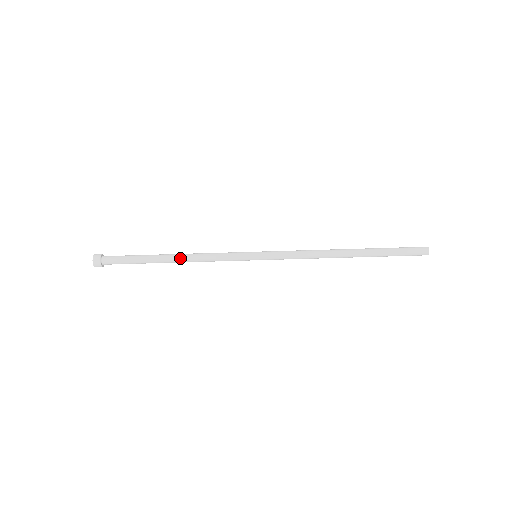
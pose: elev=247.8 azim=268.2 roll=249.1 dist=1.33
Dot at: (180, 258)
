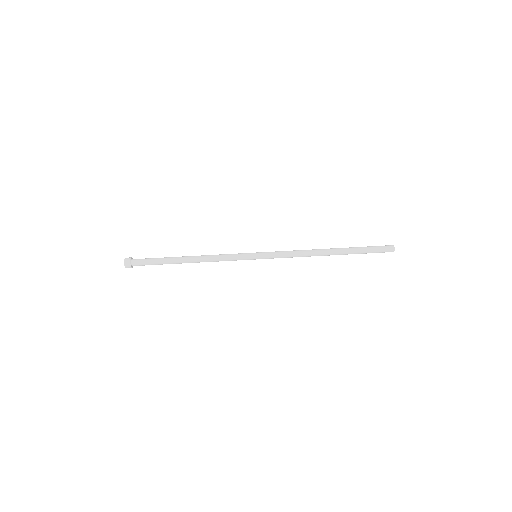
Dot at: (195, 261)
